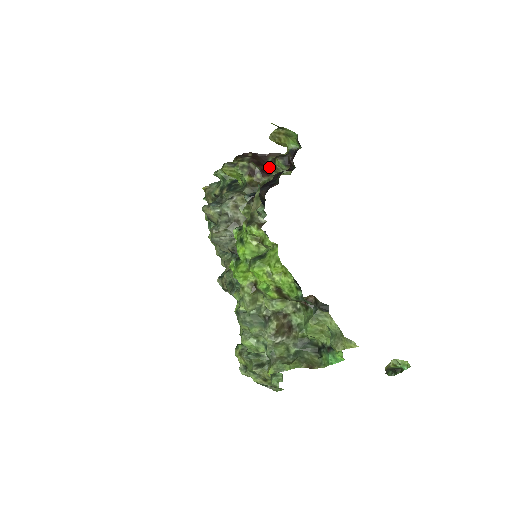
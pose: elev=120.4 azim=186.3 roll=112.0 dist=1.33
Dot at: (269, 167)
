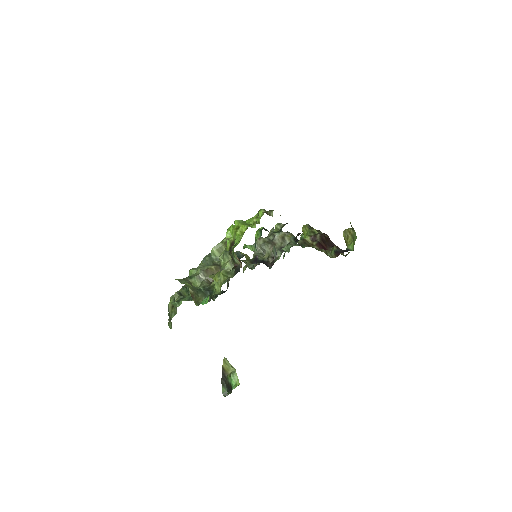
Dot at: occluded
